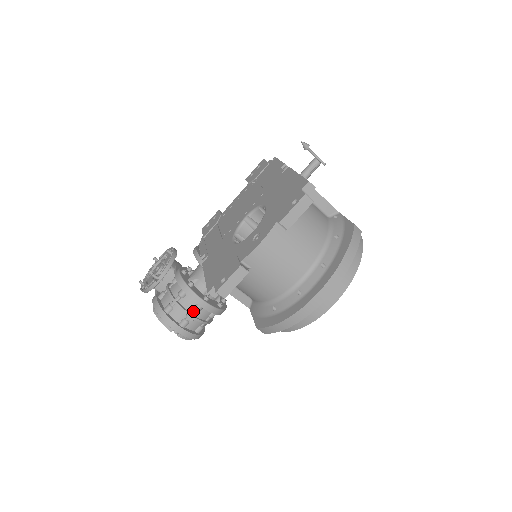
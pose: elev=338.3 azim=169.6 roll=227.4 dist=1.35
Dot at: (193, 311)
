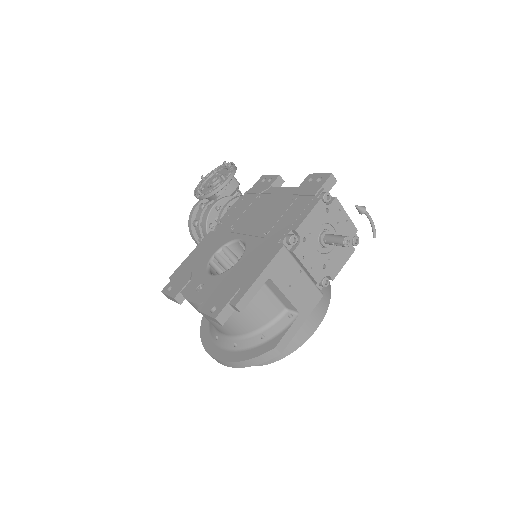
Dot at: occluded
